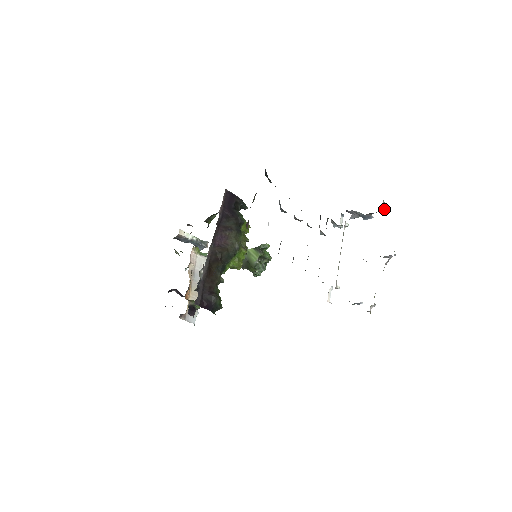
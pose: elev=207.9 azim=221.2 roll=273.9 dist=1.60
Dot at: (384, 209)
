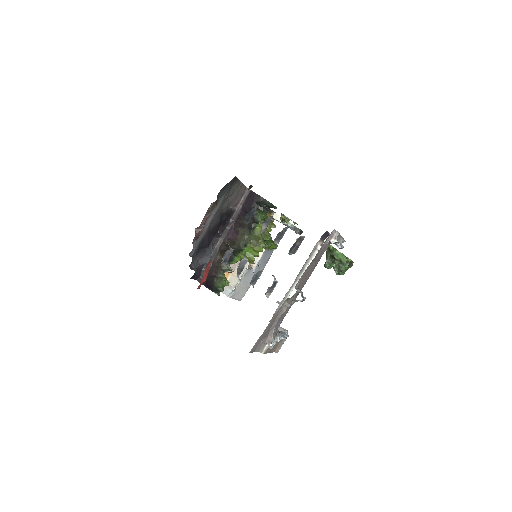
Dot at: (334, 241)
